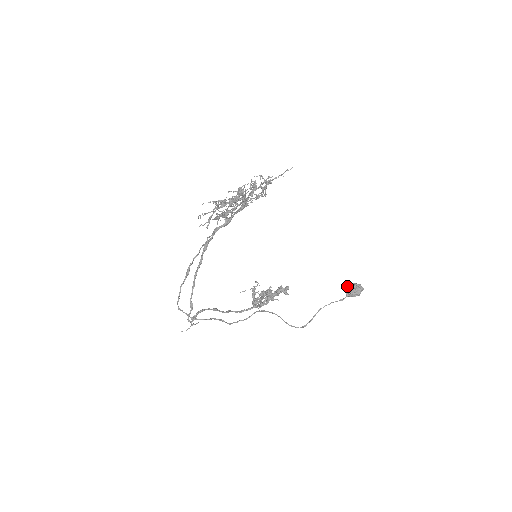
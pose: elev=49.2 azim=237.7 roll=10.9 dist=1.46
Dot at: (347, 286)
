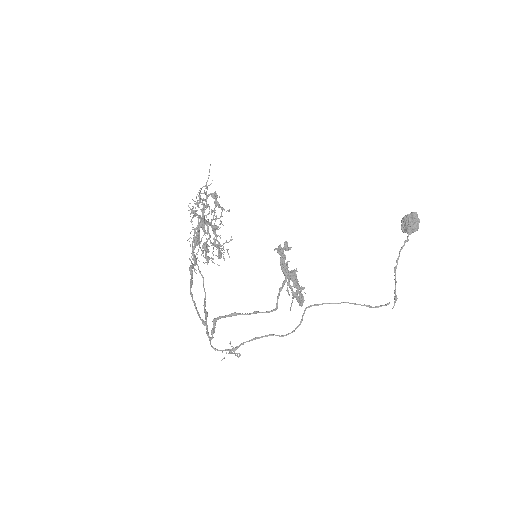
Dot at: (401, 228)
